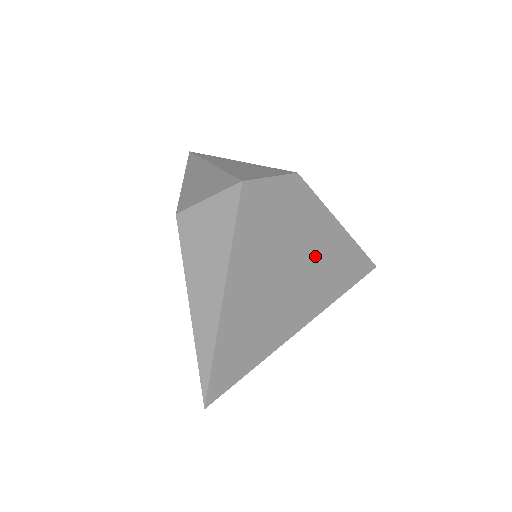
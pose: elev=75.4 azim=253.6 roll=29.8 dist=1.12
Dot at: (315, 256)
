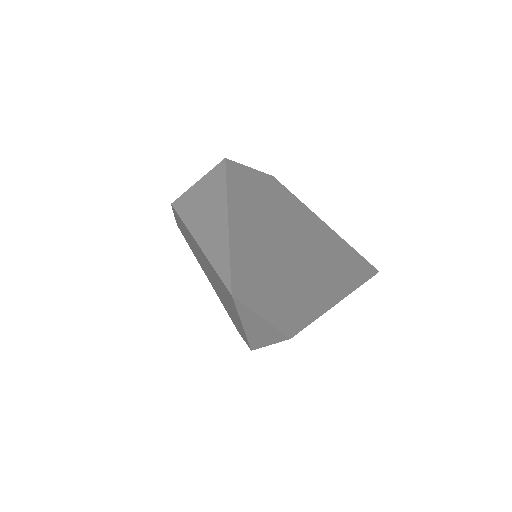
Dot at: (311, 234)
